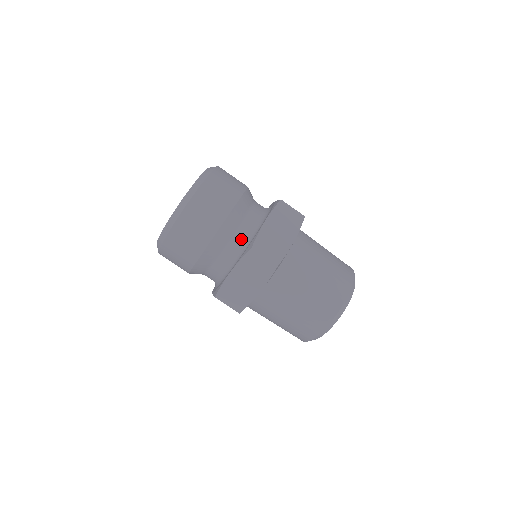
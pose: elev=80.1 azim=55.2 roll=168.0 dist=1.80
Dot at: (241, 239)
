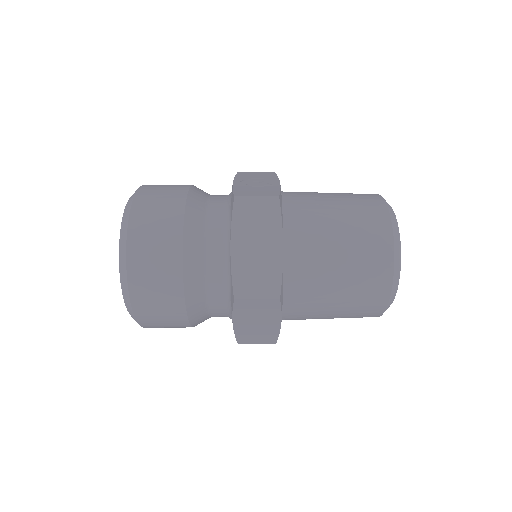
Dot at: (219, 282)
